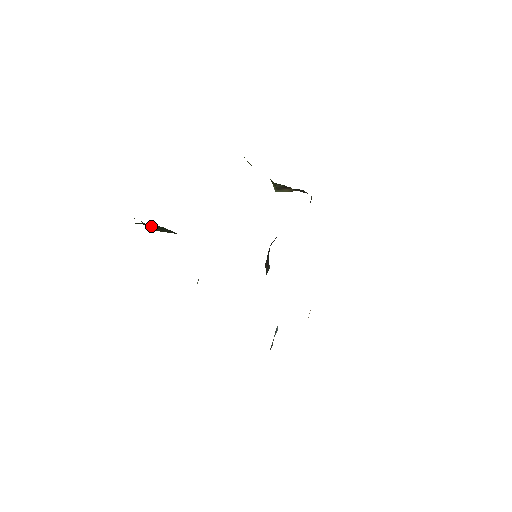
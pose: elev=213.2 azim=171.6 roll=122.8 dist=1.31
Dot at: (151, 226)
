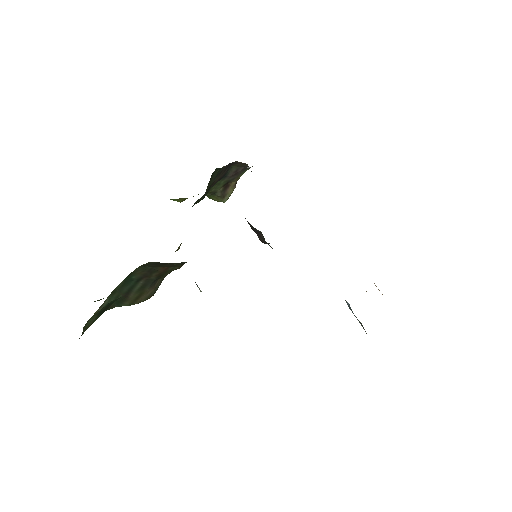
Dot at: (122, 294)
